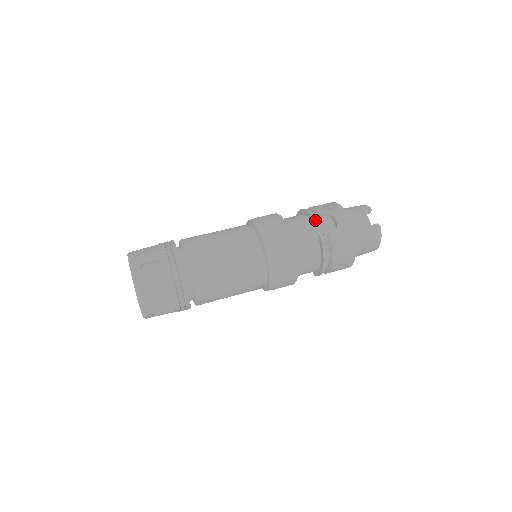
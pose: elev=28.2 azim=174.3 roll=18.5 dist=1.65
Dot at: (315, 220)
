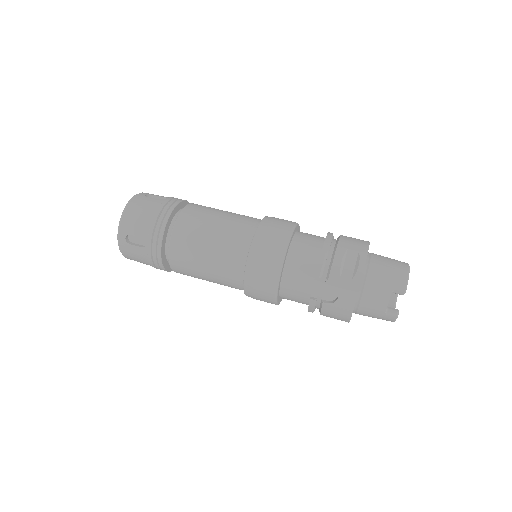
Dot at: (319, 279)
